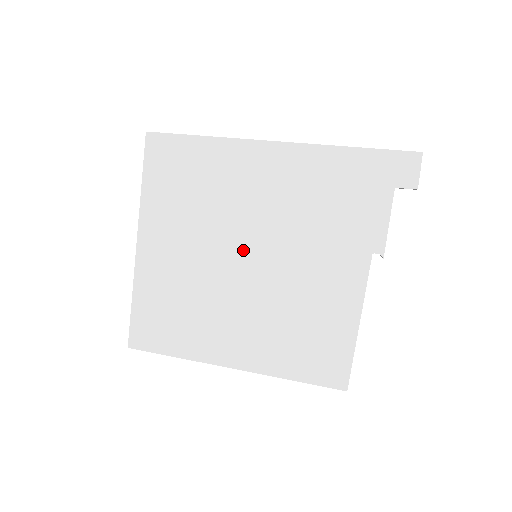
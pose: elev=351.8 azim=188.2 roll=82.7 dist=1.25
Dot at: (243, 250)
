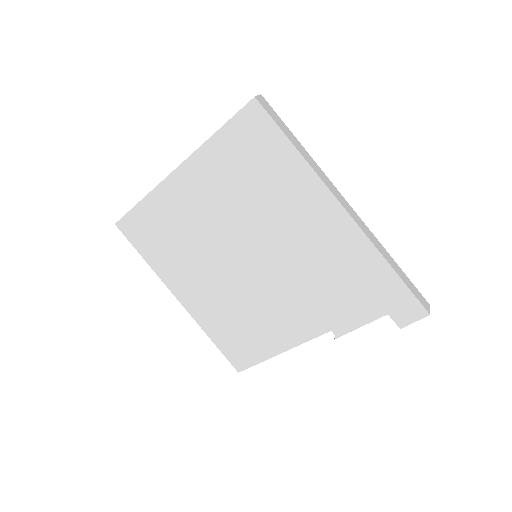
Dot at: (250, 248)
